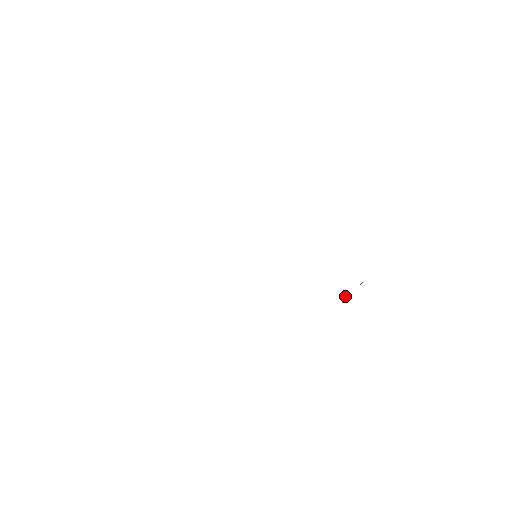
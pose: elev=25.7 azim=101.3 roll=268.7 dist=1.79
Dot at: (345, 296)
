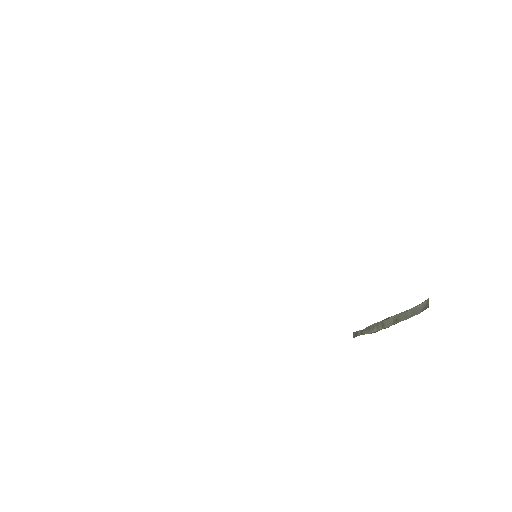
Dot at: (389, 324)
